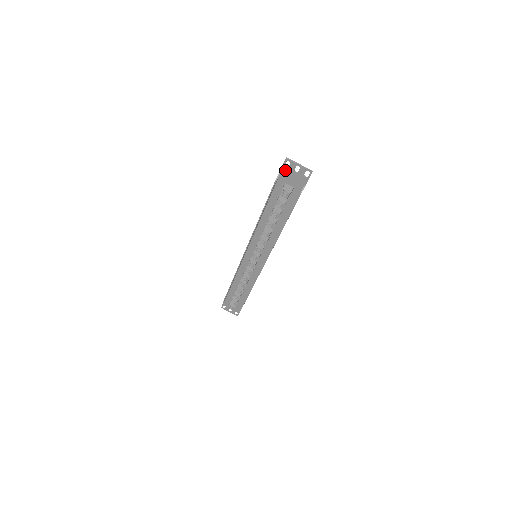
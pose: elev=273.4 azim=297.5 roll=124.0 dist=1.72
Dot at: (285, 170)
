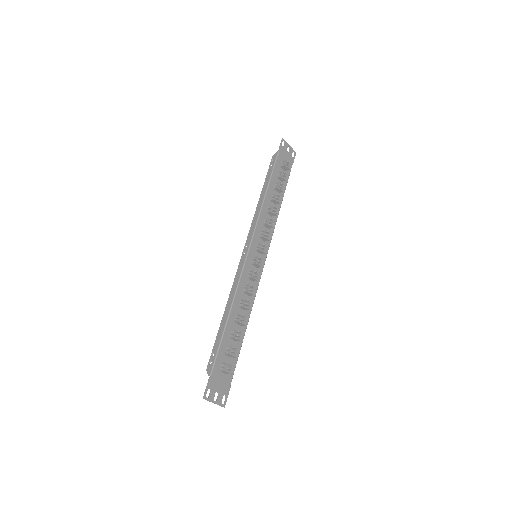
Dot at: (210, 385)
